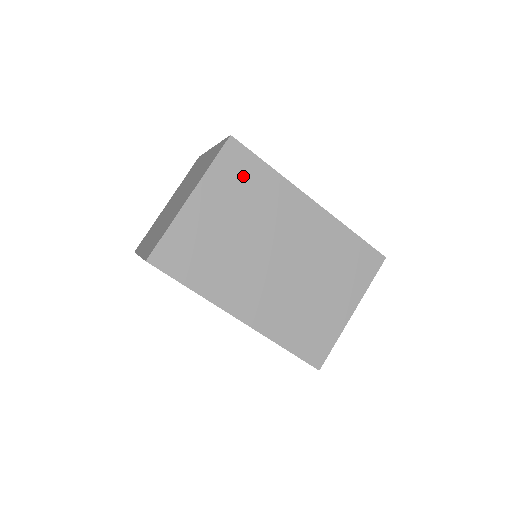
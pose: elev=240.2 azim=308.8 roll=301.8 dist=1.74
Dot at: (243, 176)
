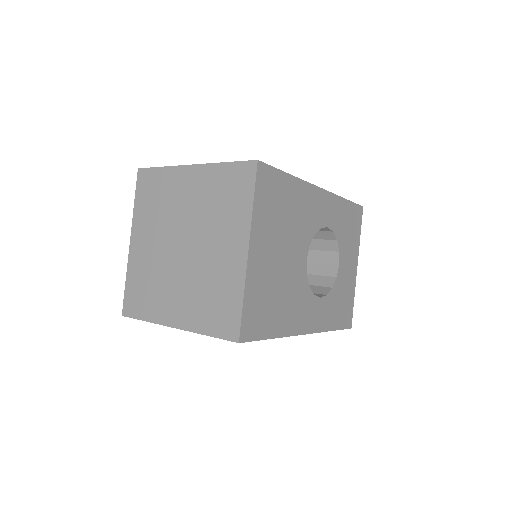
Dot at: occluded
